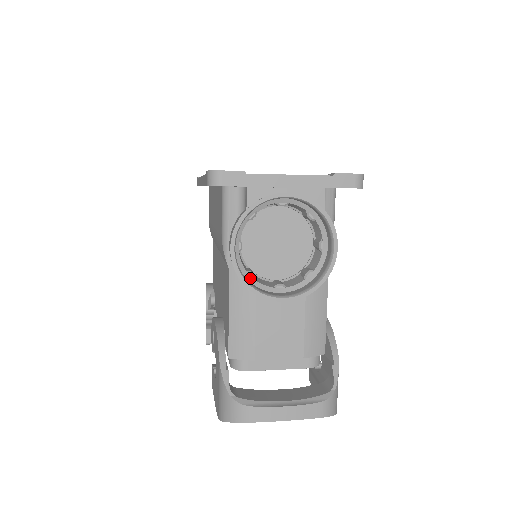
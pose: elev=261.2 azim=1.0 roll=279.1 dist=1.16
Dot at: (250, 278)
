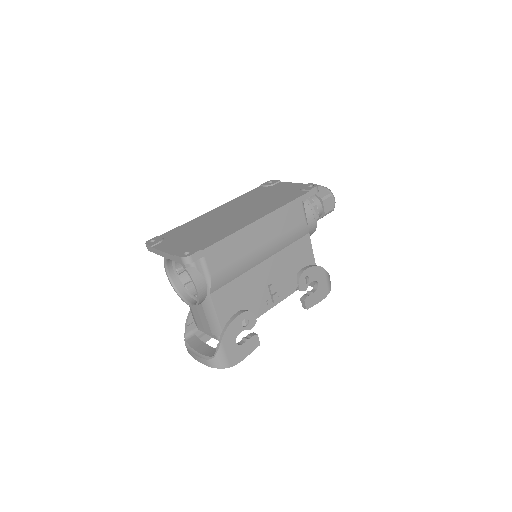
Dot at: (185, 288)
